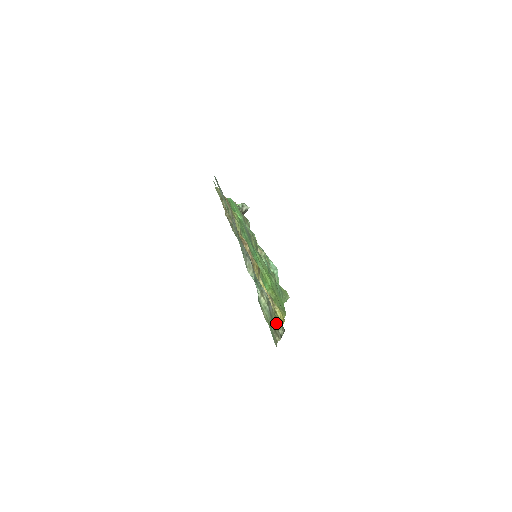
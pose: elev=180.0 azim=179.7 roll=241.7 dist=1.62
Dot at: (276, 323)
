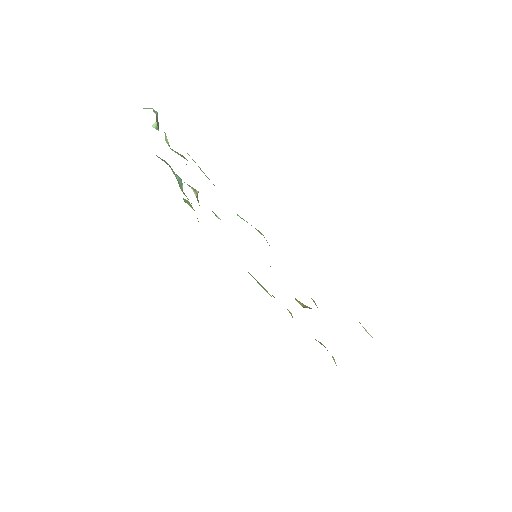
Dot at: occluded
